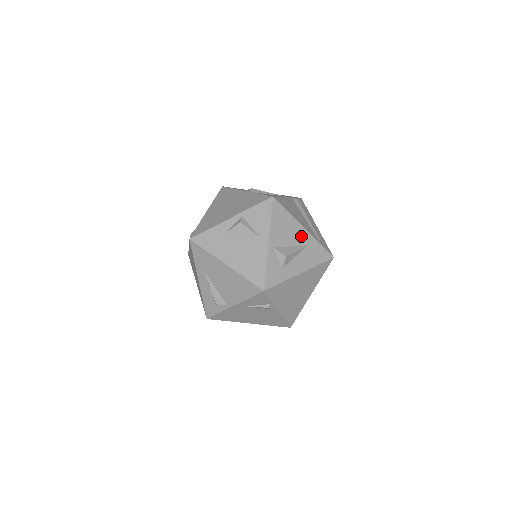
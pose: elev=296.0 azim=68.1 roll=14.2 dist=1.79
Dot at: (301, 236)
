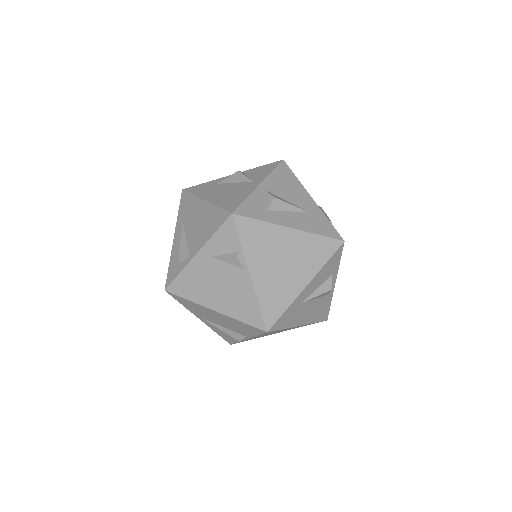
Dot at: (305, 201)
